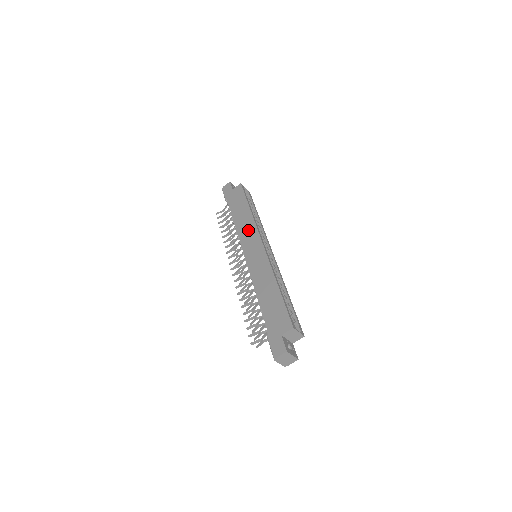
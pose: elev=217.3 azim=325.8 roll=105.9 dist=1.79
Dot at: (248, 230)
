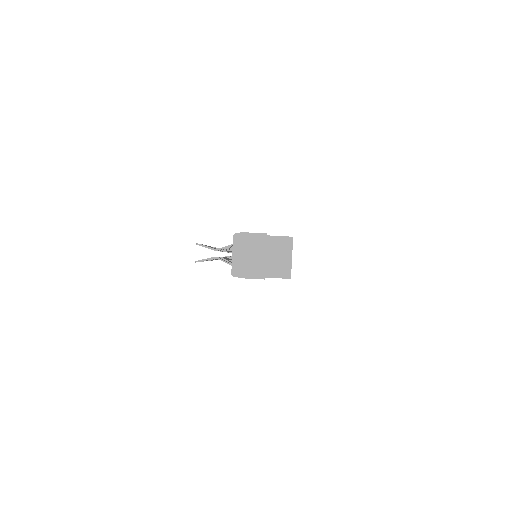
Dot at: occluded
